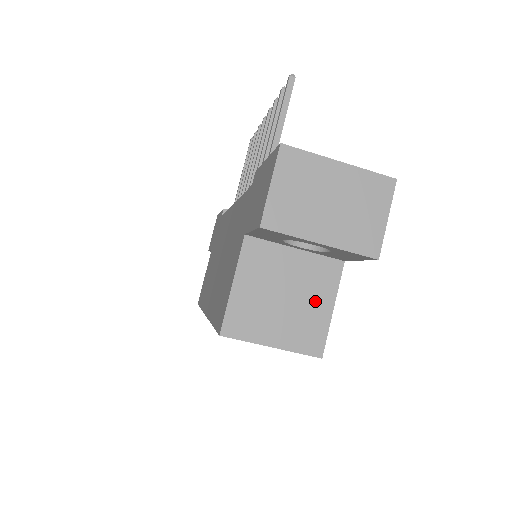
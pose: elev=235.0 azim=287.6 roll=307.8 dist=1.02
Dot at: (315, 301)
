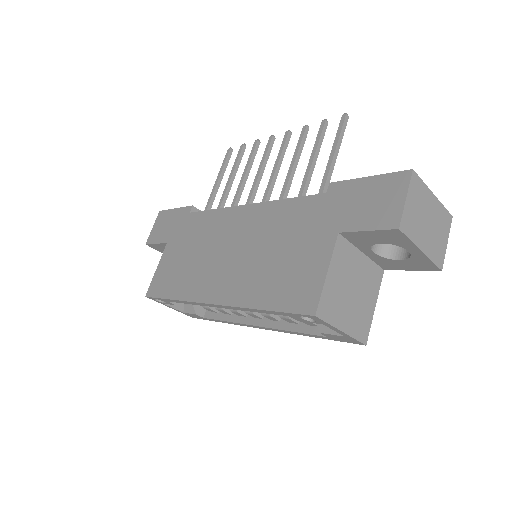
Dot at: (368, 298)
